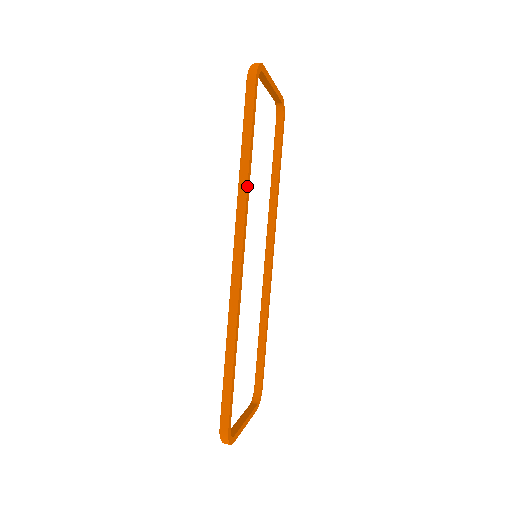
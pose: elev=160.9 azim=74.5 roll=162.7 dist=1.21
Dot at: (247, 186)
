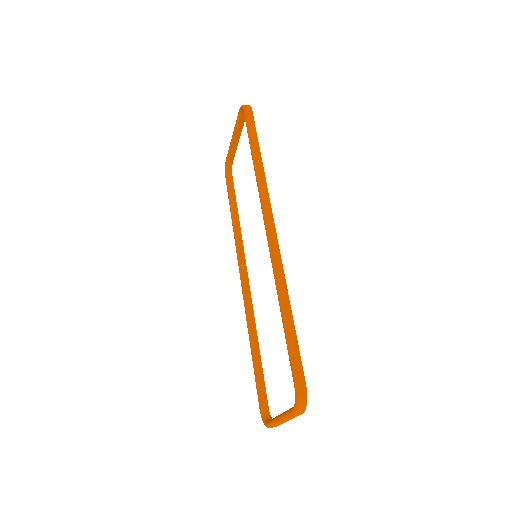
Dot at: occluded
